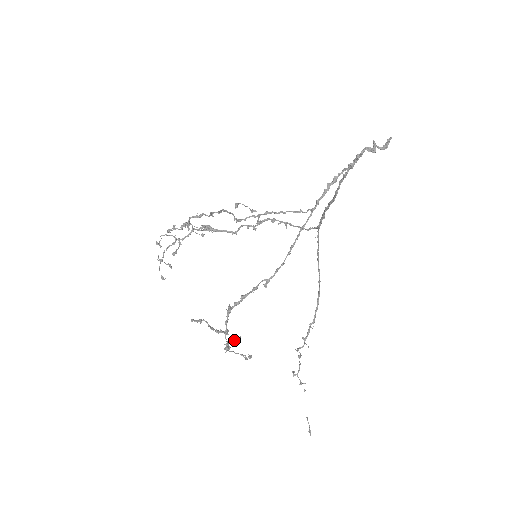
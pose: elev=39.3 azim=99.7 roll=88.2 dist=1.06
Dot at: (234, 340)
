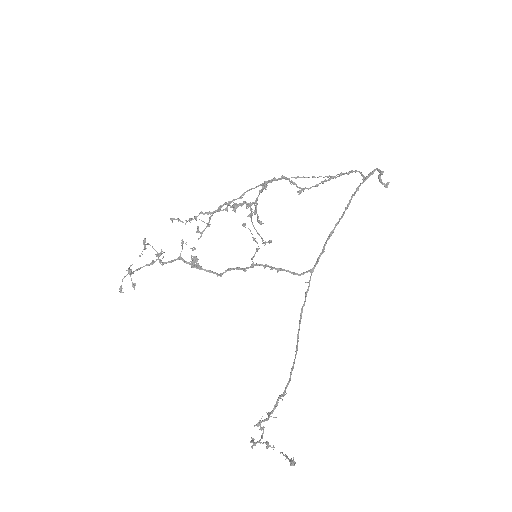
Dot at: occluded
